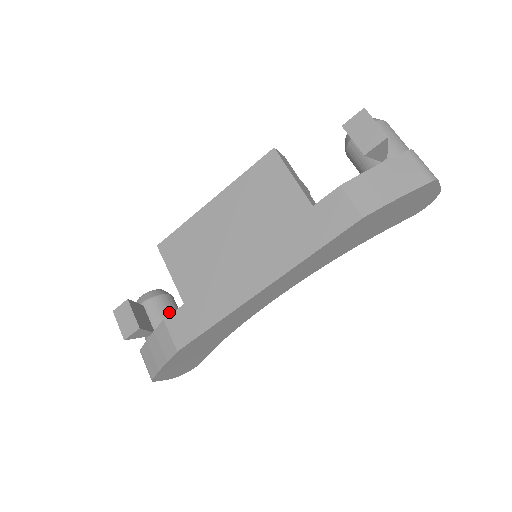
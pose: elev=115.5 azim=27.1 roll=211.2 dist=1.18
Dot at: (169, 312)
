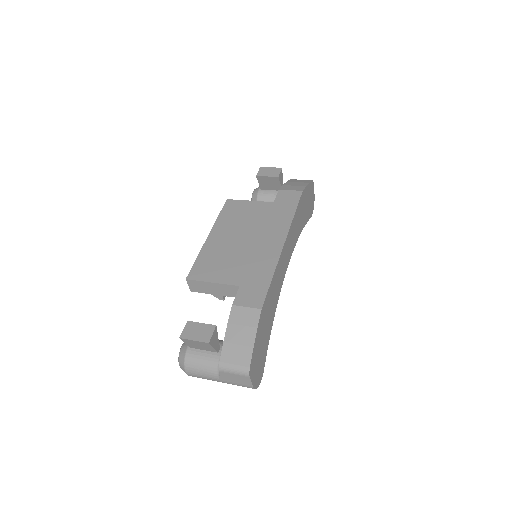
Dot at: occluded
